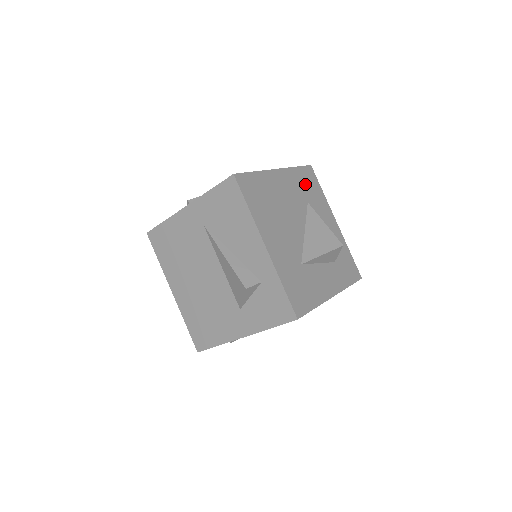
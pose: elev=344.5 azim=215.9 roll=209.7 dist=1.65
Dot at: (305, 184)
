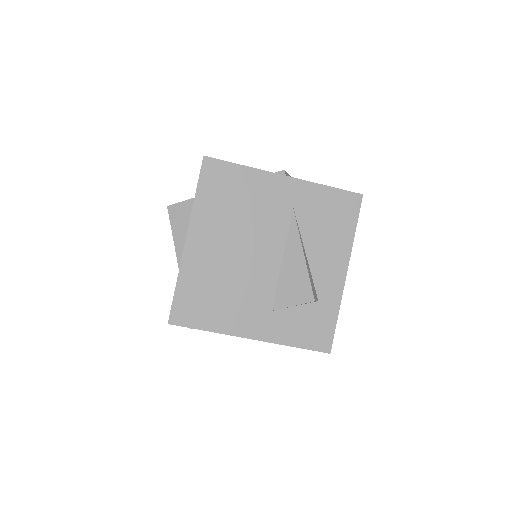
Dot at: occluded
